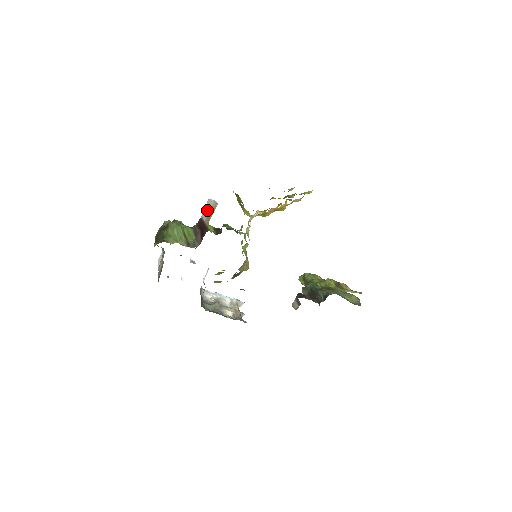
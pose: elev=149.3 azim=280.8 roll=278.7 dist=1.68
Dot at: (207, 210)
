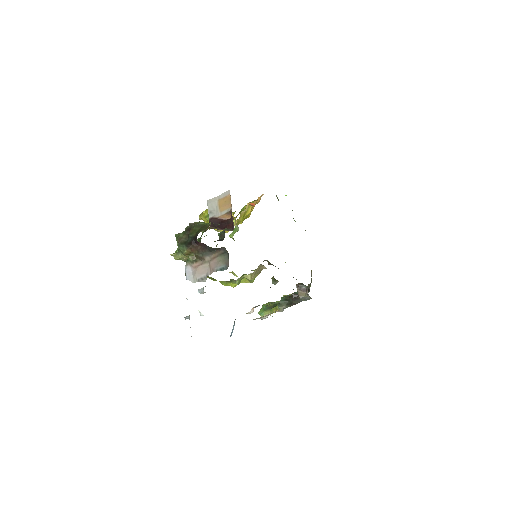
Dot at: (213, 208)
